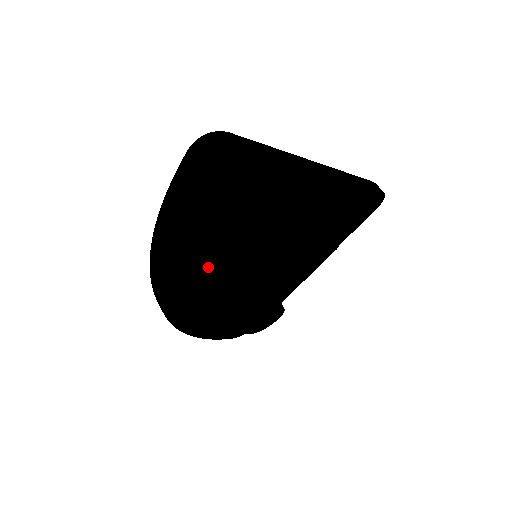
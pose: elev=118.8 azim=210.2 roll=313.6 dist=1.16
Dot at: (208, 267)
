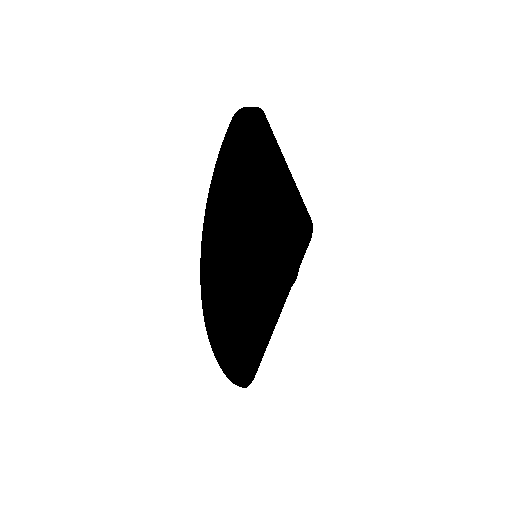
Dot at: (233, 249)
